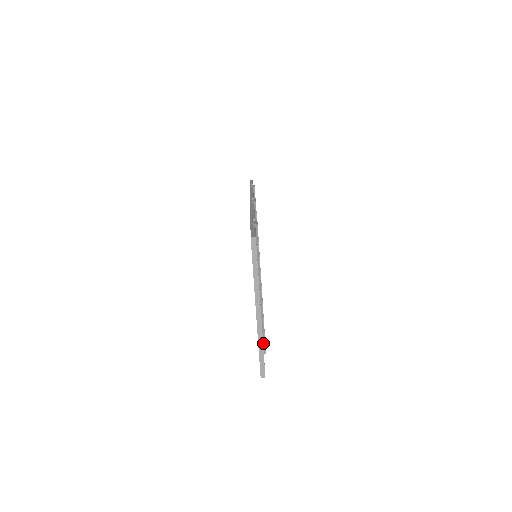
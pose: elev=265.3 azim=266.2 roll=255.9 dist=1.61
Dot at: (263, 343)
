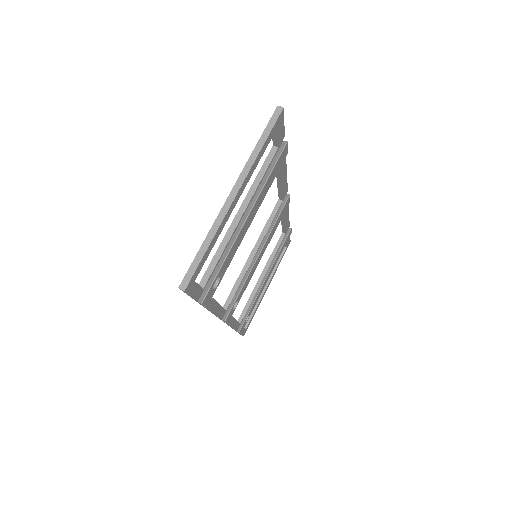
Dot at: (208, 287)
